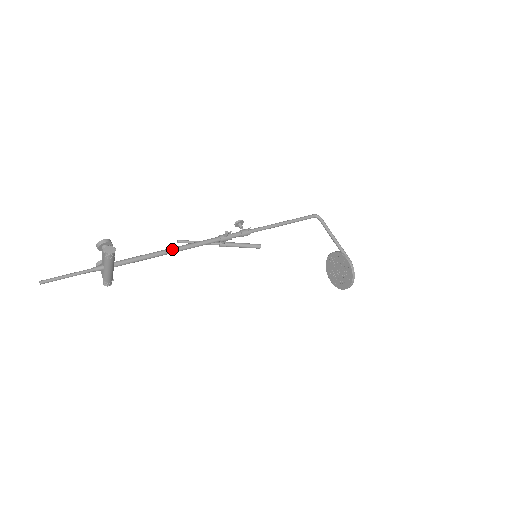
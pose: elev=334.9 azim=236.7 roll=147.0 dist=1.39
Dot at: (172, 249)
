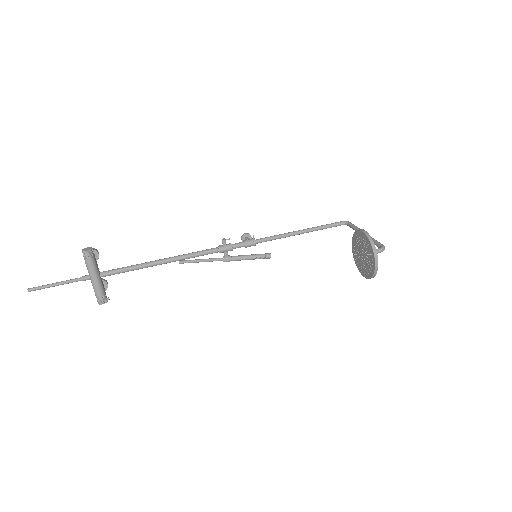
Dot at: (162, 259)
